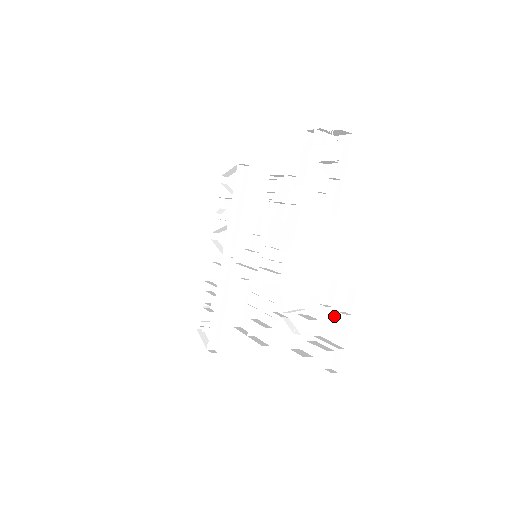
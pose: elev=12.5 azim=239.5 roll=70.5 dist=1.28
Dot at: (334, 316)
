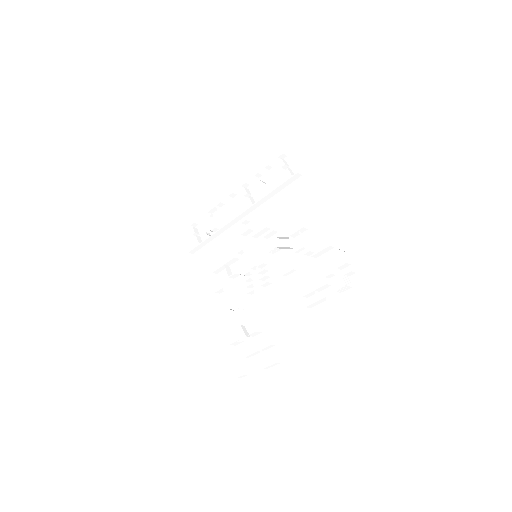
Dot at: (262, 362)
